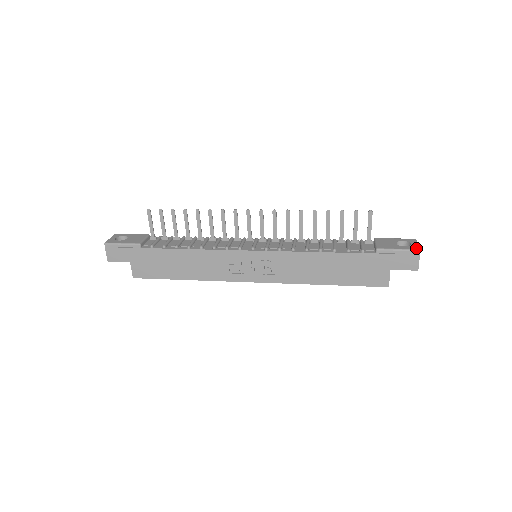
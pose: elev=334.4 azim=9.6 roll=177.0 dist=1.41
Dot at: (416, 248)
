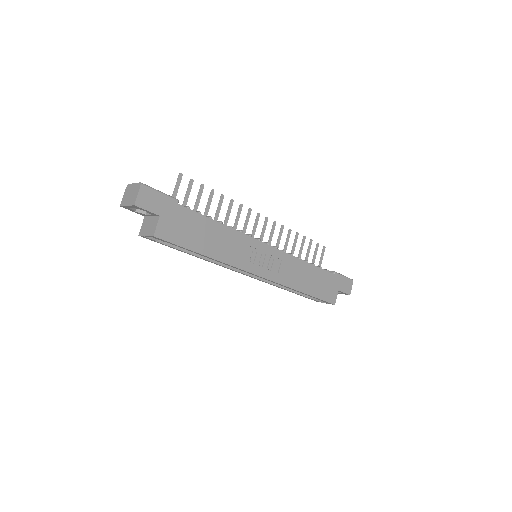
Dot at: occluded
